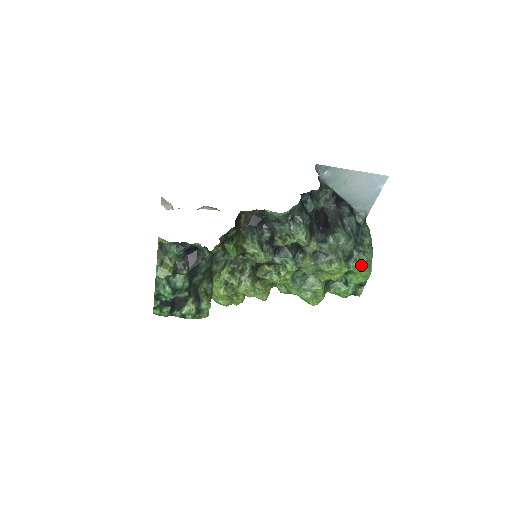
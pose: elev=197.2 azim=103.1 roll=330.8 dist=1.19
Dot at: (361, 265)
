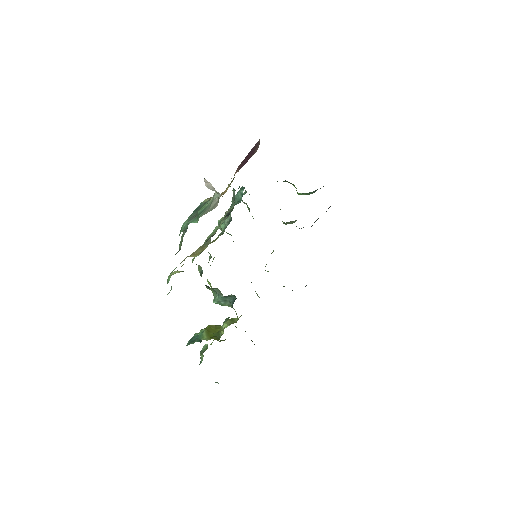
Dot at: occluded
